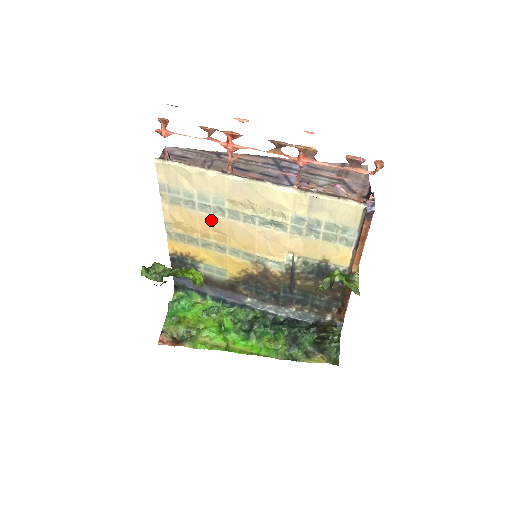
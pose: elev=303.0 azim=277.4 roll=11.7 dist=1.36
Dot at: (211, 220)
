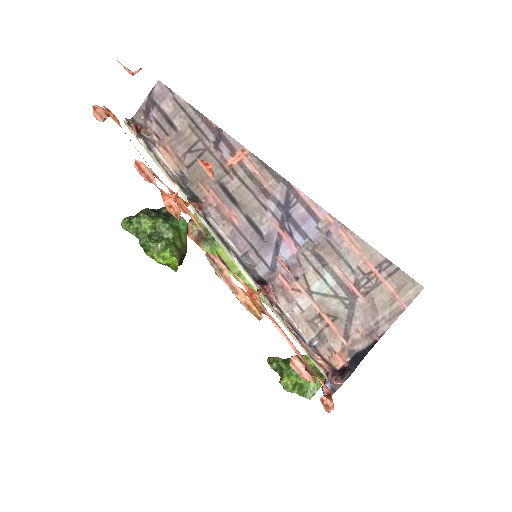
Dot at: occluded
